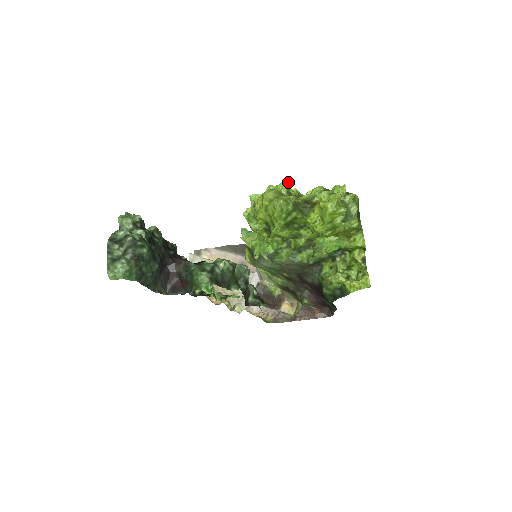
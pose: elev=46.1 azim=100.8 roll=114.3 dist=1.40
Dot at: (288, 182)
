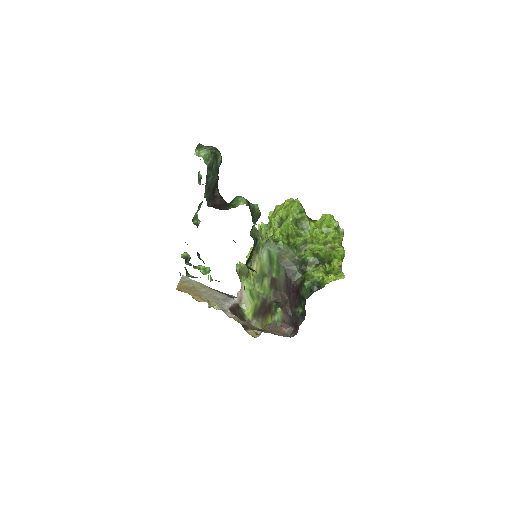
Dot at: occluded
